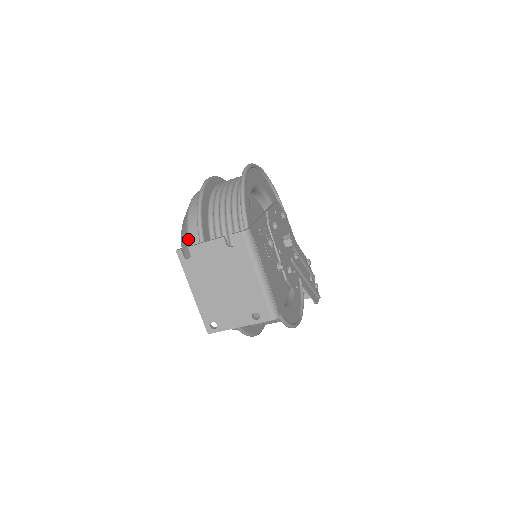
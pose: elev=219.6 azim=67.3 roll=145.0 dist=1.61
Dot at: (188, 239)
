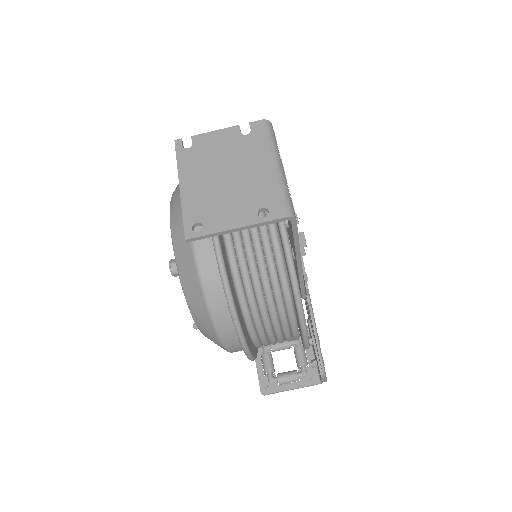
Dot at: occluded
